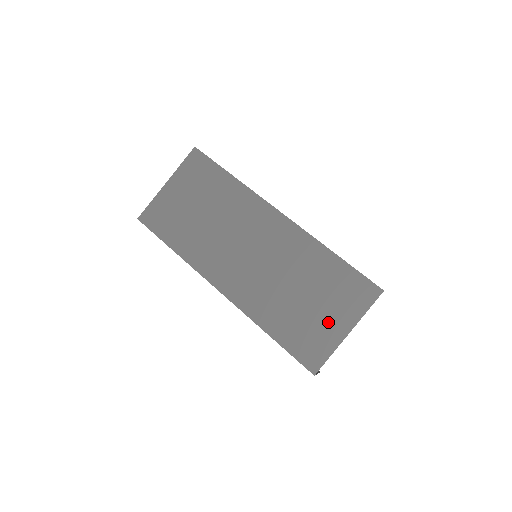
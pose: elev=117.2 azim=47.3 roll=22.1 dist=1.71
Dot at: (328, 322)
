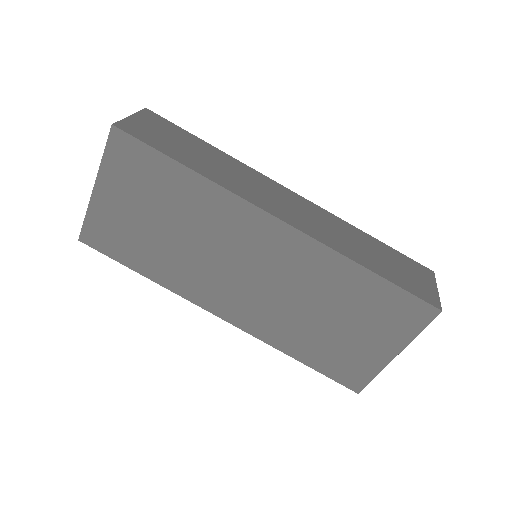
Dot at: (369, 346)
